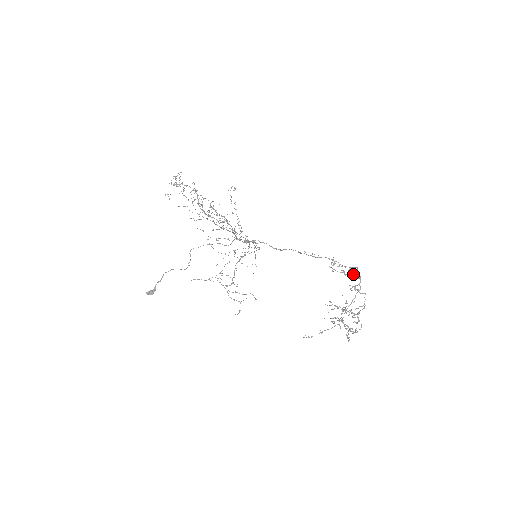
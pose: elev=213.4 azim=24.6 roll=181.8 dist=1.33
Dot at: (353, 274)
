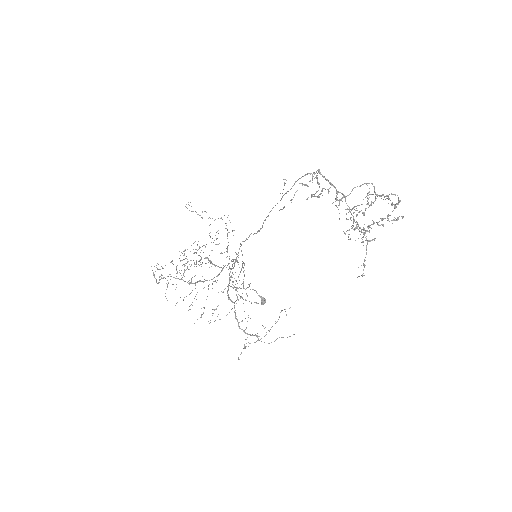
Dot at: (322, 190)
